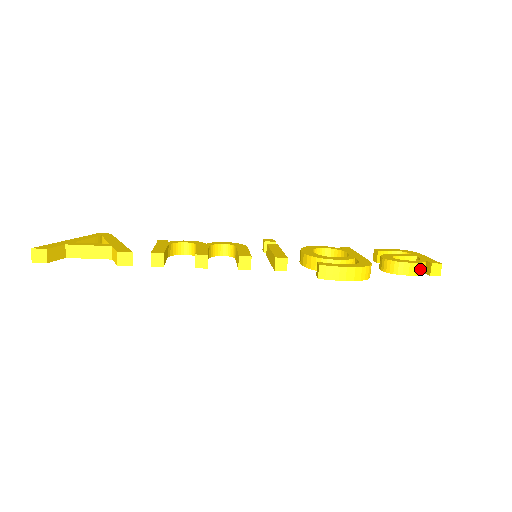
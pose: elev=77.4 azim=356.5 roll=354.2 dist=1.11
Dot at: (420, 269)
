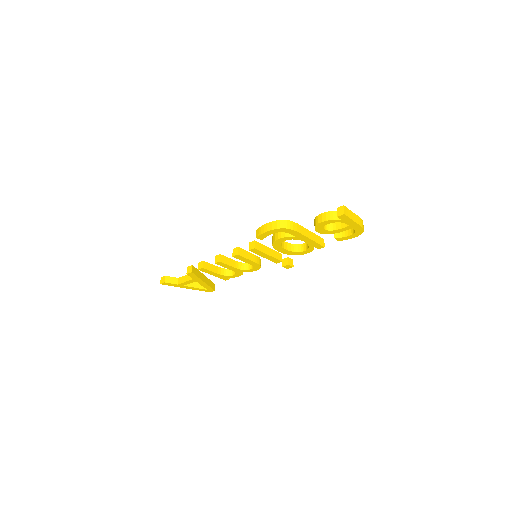
Dot at: (331, 216)
